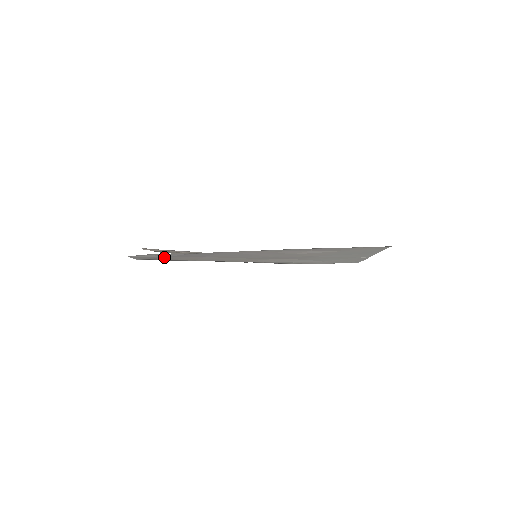
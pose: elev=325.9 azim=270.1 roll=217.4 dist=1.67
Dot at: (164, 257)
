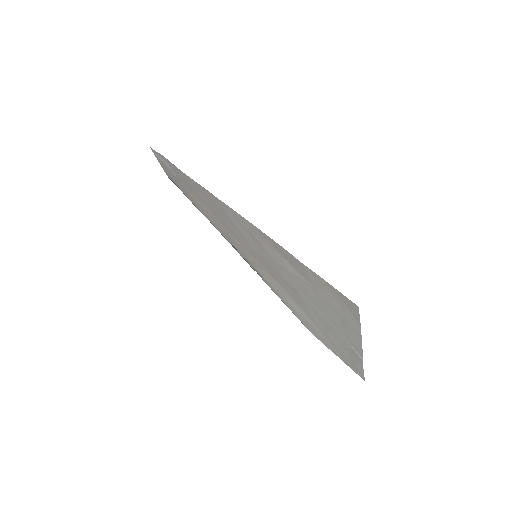
Dot at: (179, 179)
